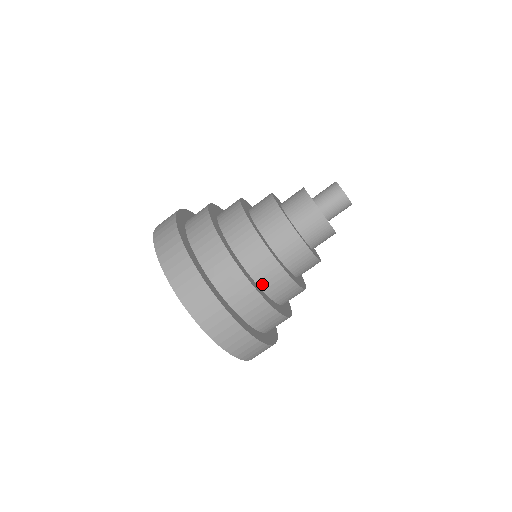
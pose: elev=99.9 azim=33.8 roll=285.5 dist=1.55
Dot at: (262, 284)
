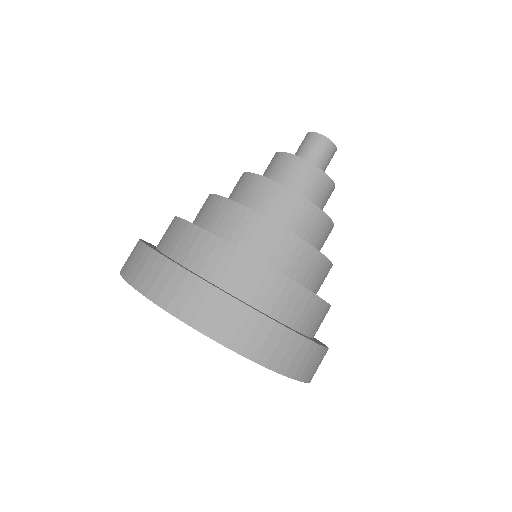
Dot at: (283, 269)
